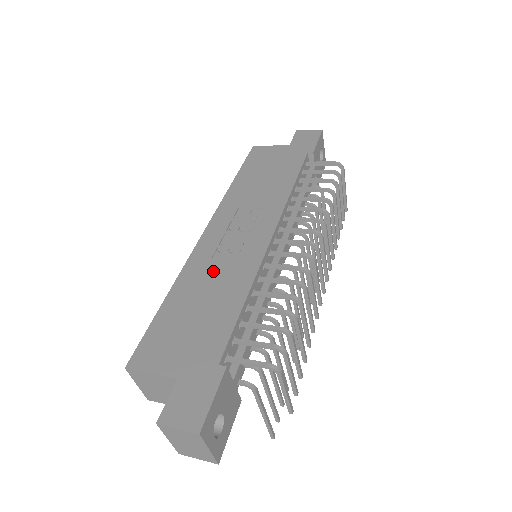
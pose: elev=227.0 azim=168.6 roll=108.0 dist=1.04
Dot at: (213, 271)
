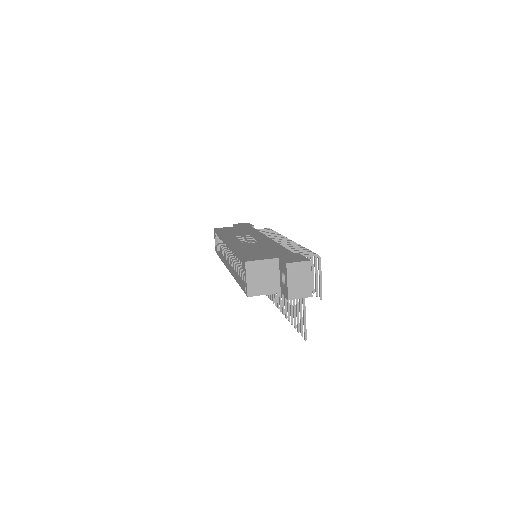
Dot at: (251, 245)
